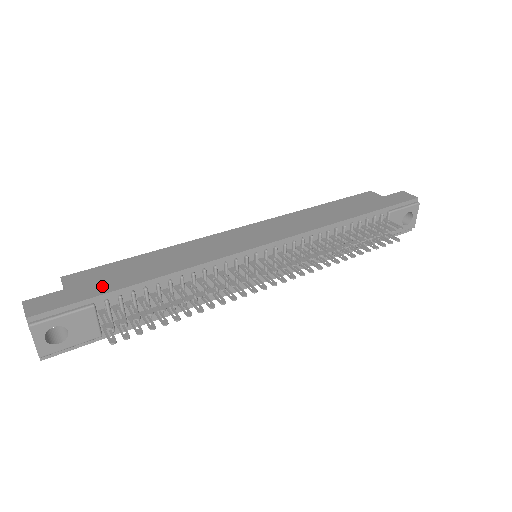
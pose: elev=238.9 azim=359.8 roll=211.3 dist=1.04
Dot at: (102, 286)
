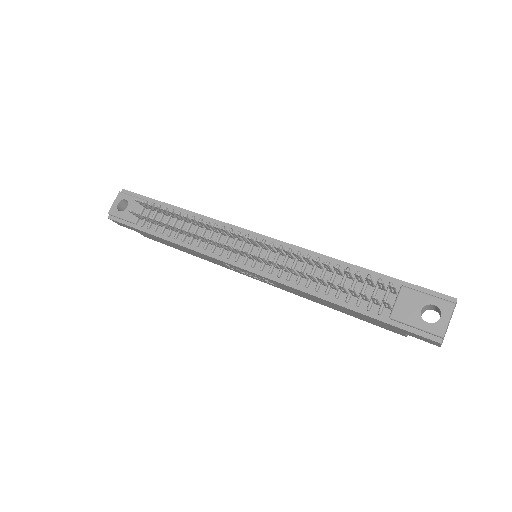
Dot at: occluded
